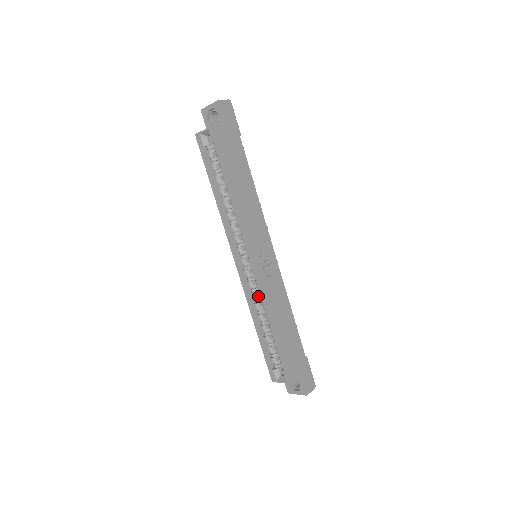
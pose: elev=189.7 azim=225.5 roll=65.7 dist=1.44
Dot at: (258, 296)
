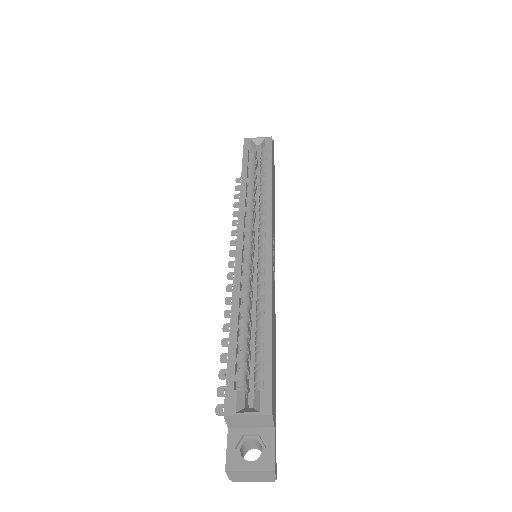
Dot at: (250, 286)
